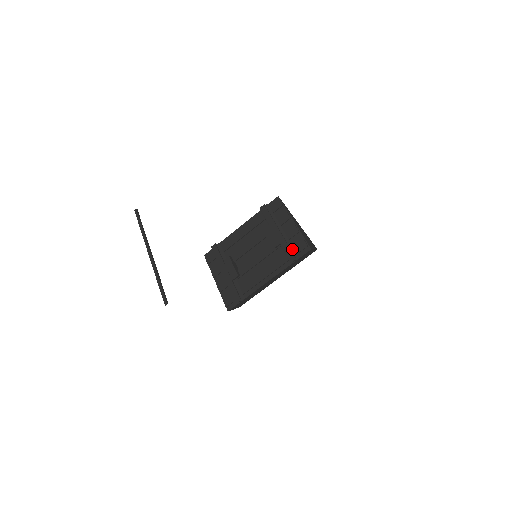
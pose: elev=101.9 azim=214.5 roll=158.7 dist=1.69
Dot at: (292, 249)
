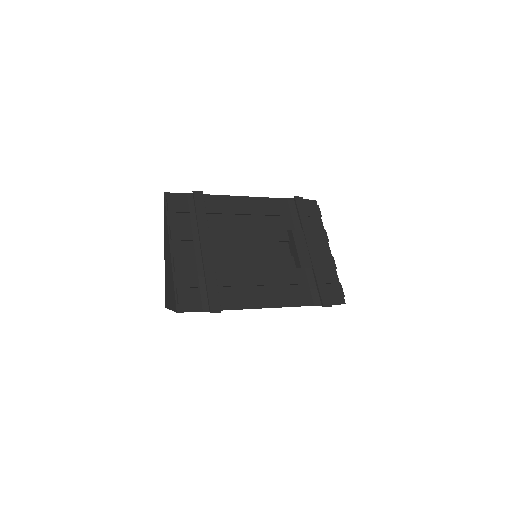
Dot at: occluded
